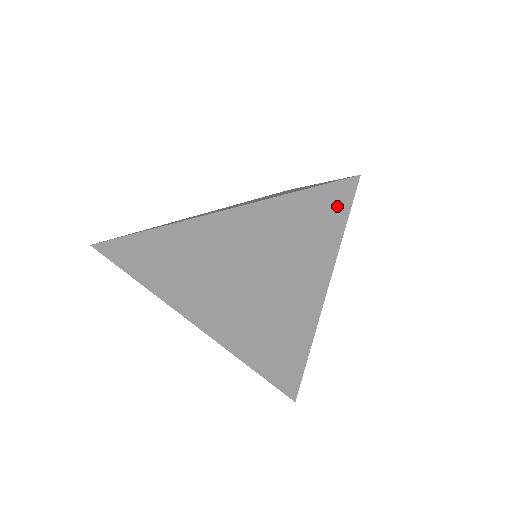
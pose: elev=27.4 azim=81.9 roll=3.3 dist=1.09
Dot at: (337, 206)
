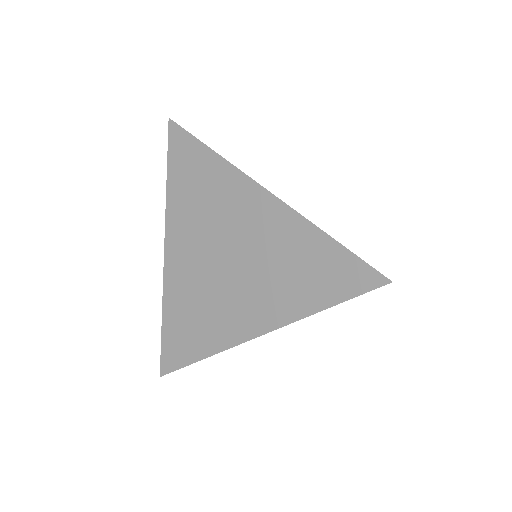
Dot at: (354, 283)
